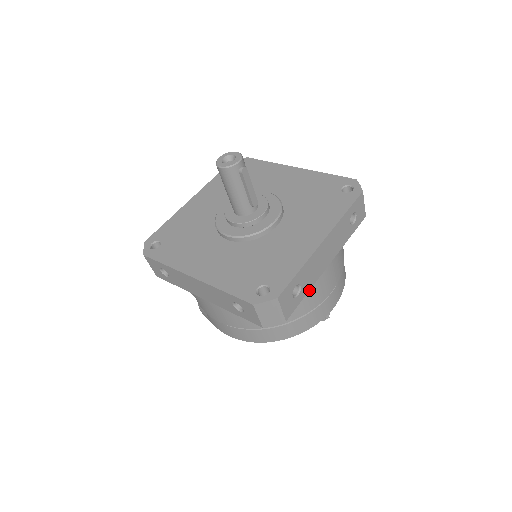
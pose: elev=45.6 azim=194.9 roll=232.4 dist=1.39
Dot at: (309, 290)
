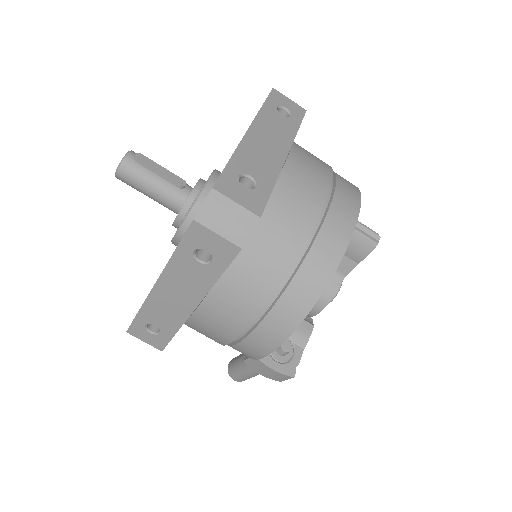
Dot at: (275, 182)
